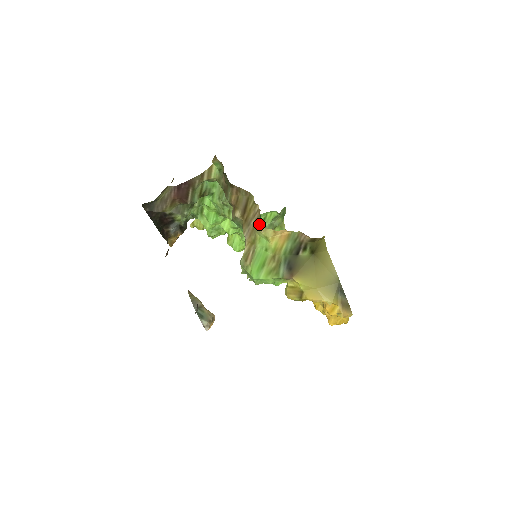
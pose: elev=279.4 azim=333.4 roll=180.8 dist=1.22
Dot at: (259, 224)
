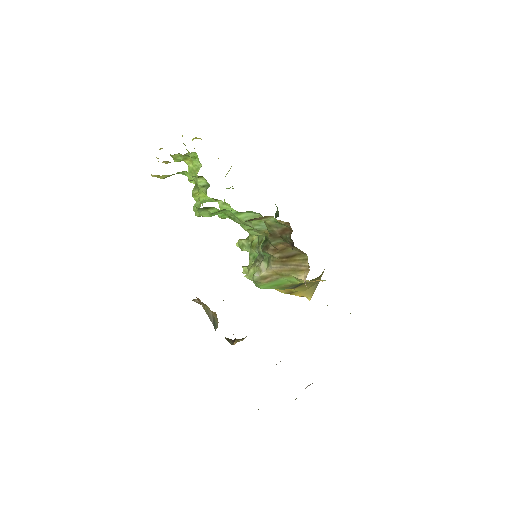
Dot at: (302, 276)
